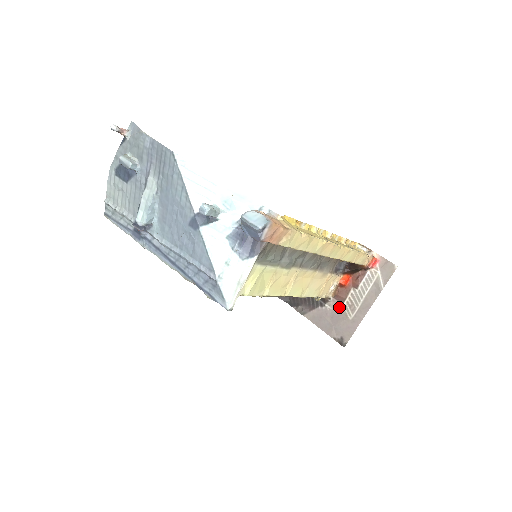
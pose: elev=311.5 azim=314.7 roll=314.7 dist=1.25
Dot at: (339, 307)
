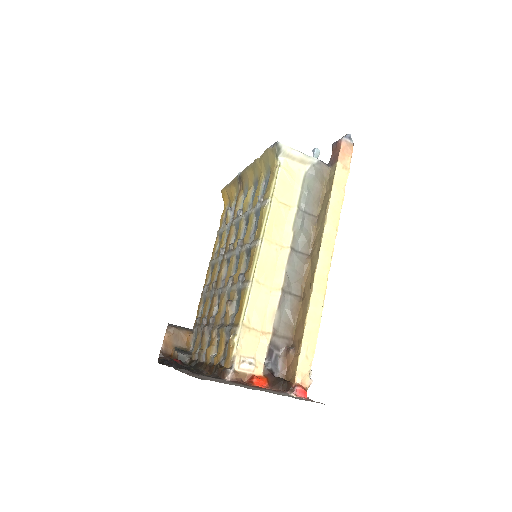
Dot at: occluded
